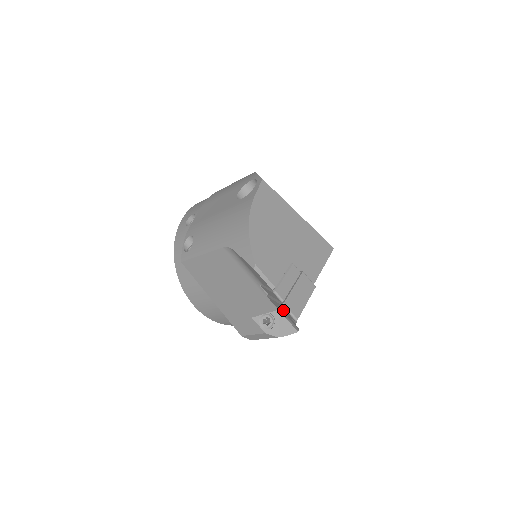
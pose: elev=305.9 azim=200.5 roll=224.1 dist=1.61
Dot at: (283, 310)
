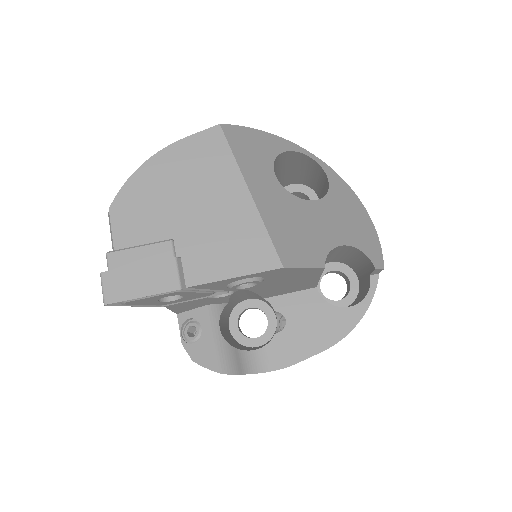
Dot at: occluded
